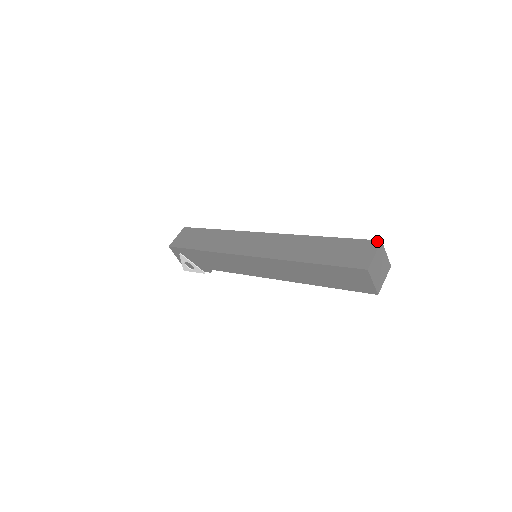
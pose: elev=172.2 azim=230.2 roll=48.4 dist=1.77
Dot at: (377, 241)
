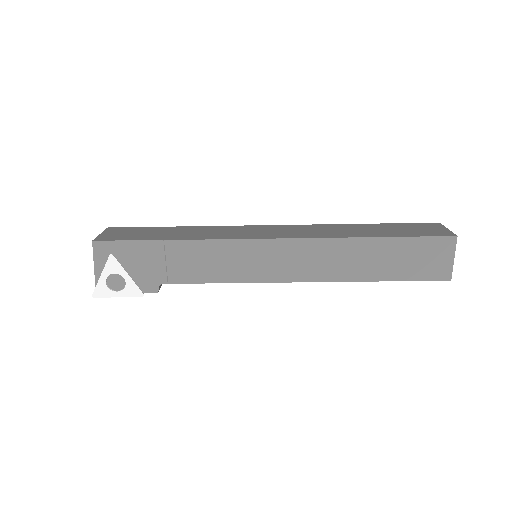
Dot at: (435, 223)
